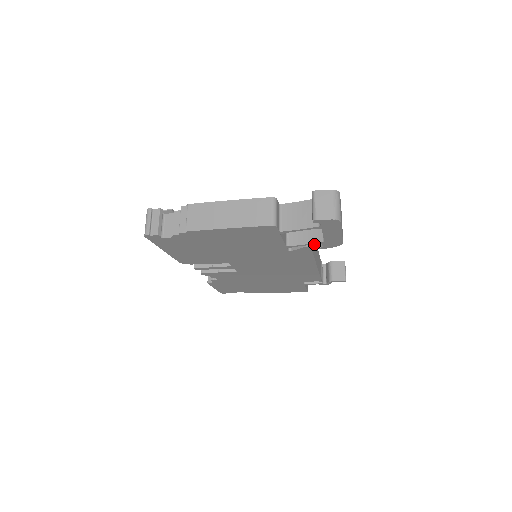
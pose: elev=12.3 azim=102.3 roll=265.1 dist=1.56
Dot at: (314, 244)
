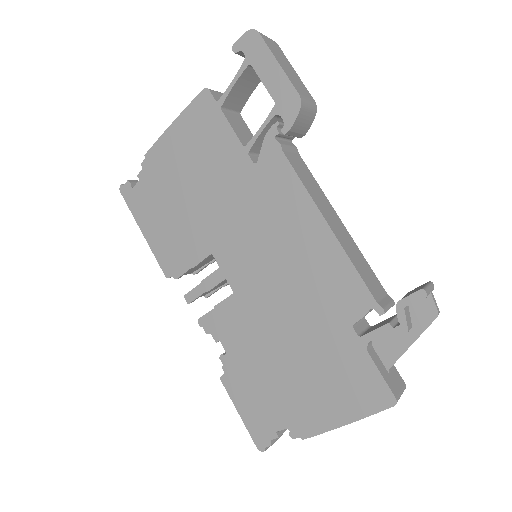
Dot at: (270, 121)
